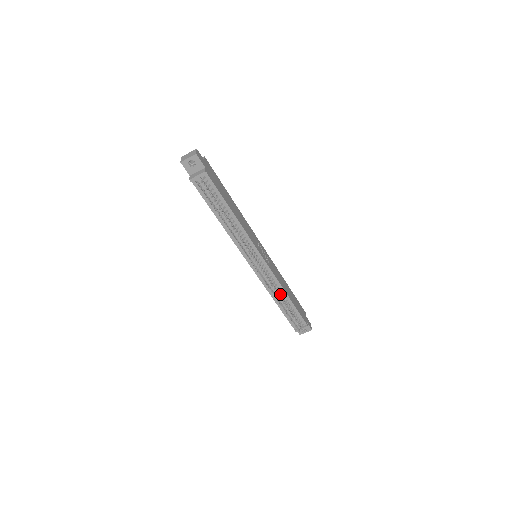
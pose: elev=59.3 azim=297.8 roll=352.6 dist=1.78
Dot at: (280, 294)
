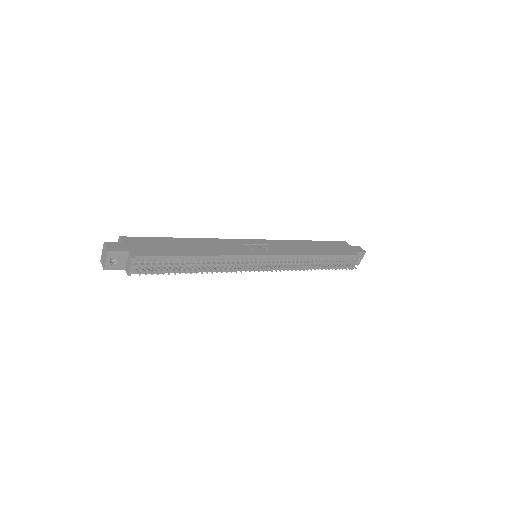
Dot at: (309, 262)
